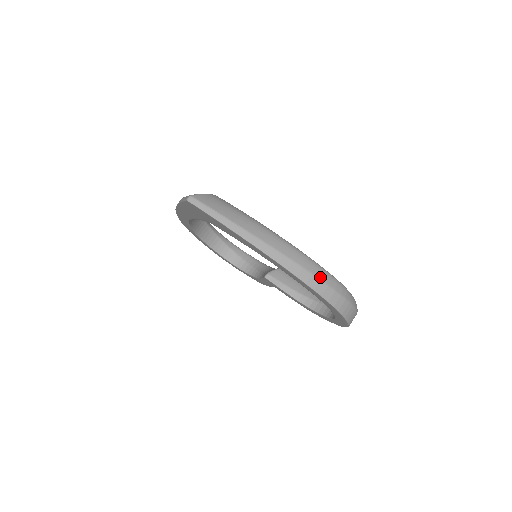
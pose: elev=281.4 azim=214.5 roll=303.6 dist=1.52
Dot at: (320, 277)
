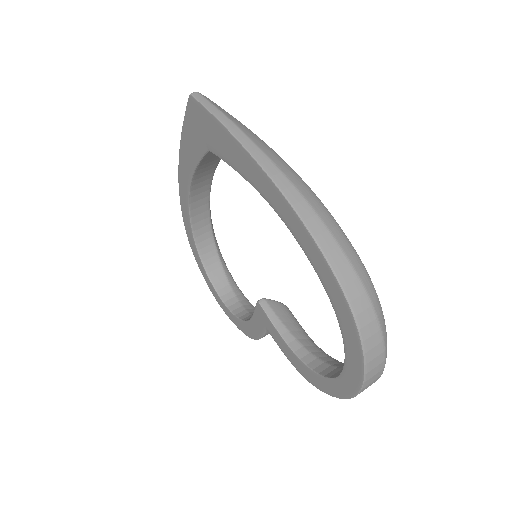
Dot at: (340, 242)
